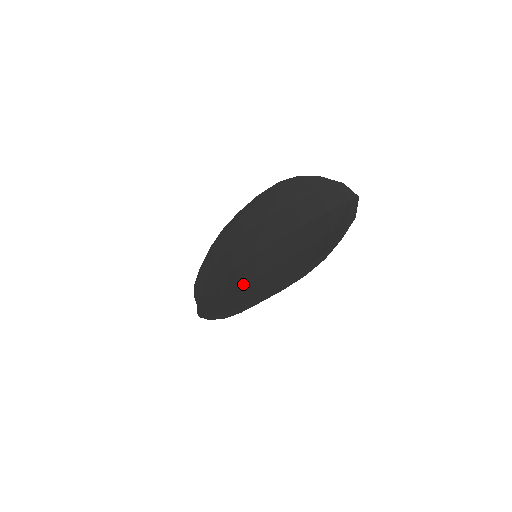
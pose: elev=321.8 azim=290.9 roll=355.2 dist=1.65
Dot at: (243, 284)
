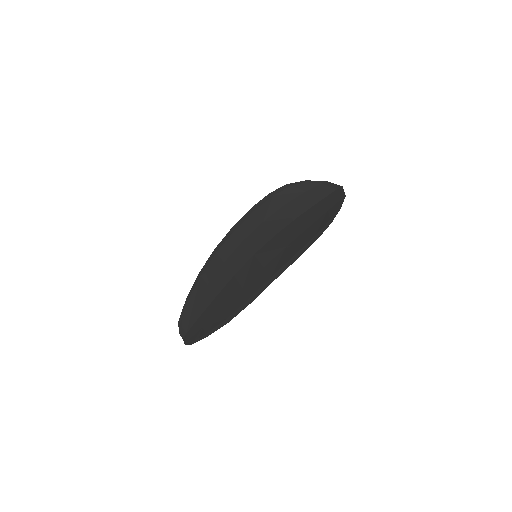
Dot at: (248, 280)
